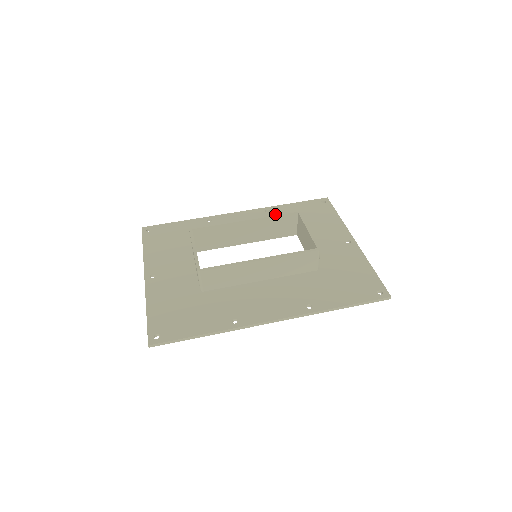
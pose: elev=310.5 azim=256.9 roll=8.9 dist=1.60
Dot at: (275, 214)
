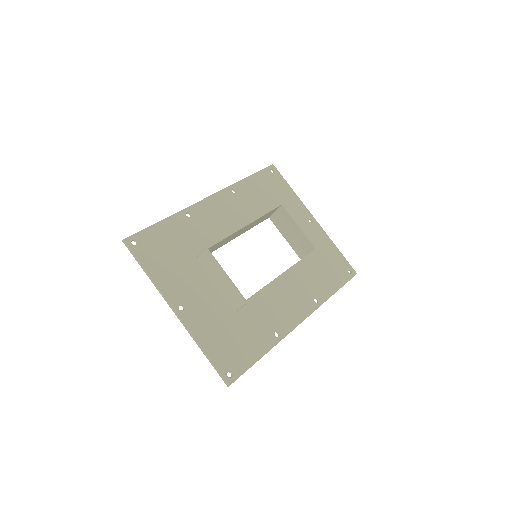
Dot at: (266, 211)
